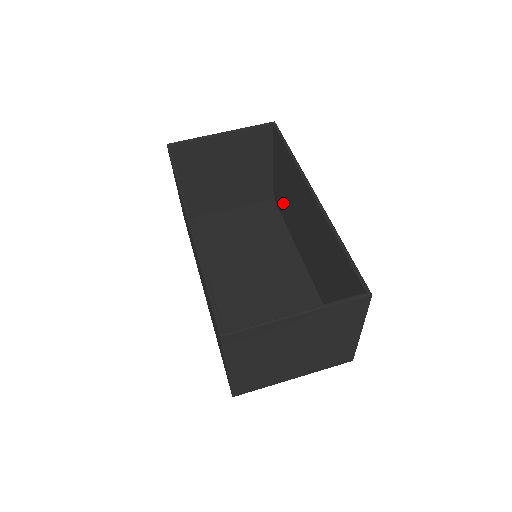
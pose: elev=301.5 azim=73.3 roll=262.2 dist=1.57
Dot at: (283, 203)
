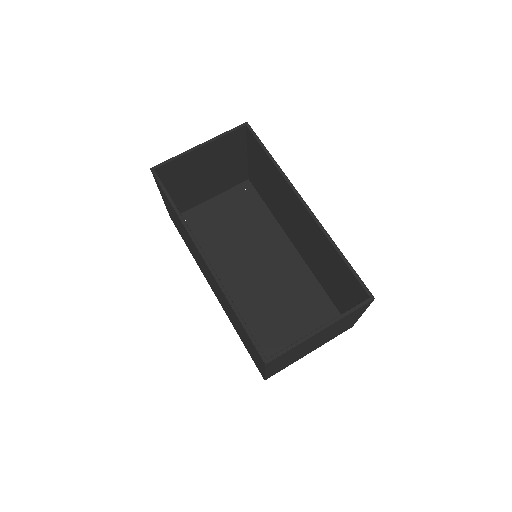
Dot at: (263, 190)
